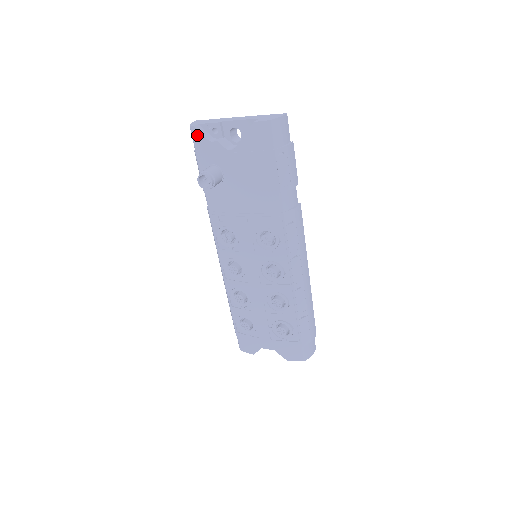
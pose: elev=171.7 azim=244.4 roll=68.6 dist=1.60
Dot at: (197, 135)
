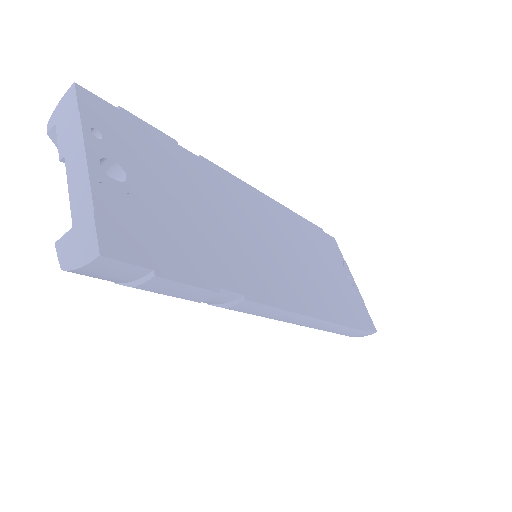
Dot at: occluded
